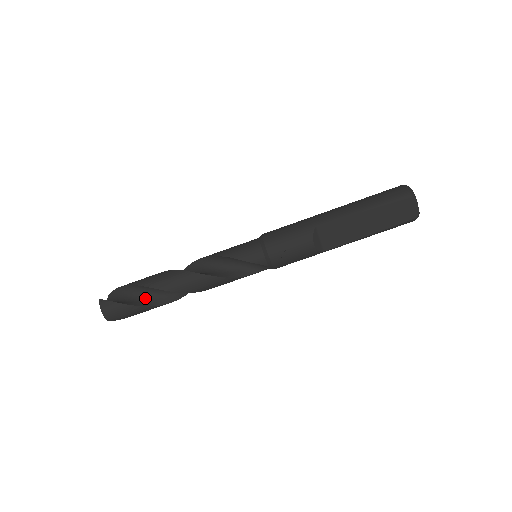
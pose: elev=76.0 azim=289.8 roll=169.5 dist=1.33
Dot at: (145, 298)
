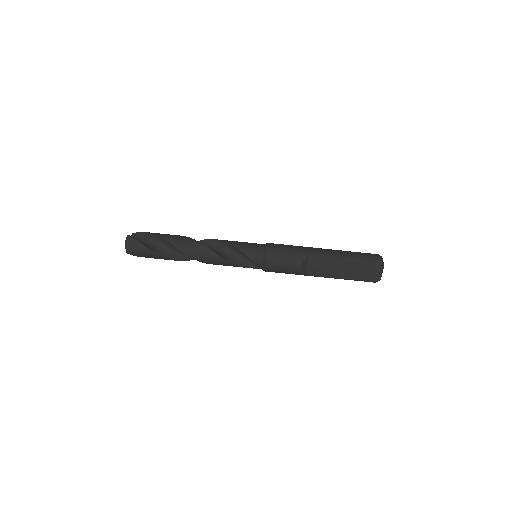
Dot at: (162, 249)
